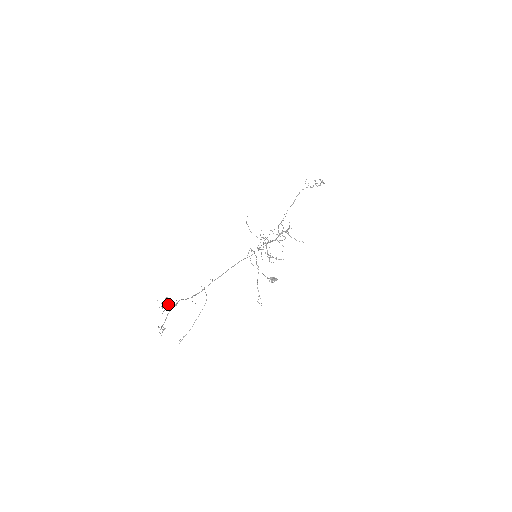
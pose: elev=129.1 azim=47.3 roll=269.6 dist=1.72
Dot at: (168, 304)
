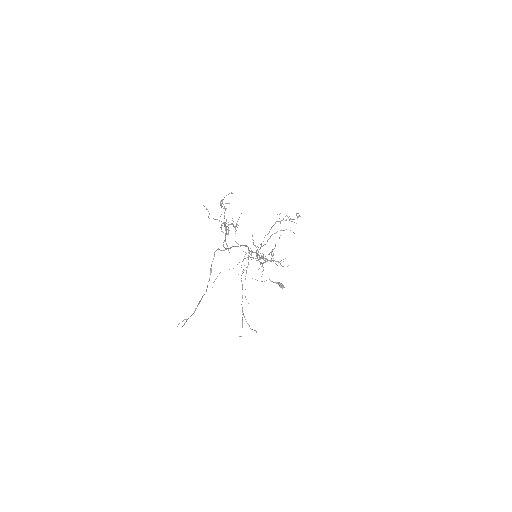
Dot at: (225, 209)
